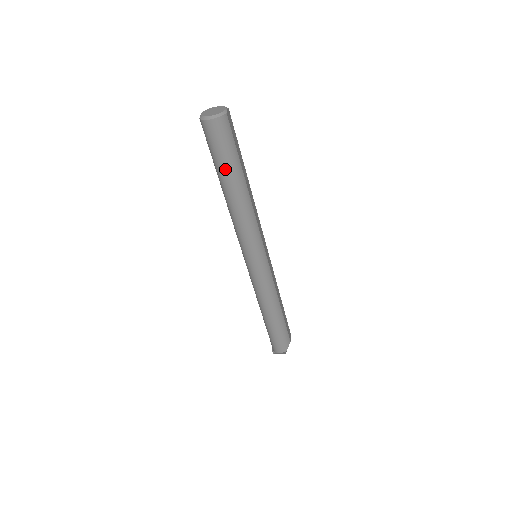
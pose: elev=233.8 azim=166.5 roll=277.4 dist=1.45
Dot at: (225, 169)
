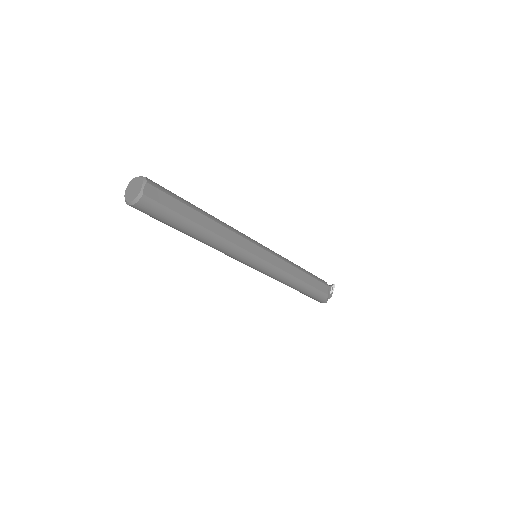
Dot at: (174, 228)
